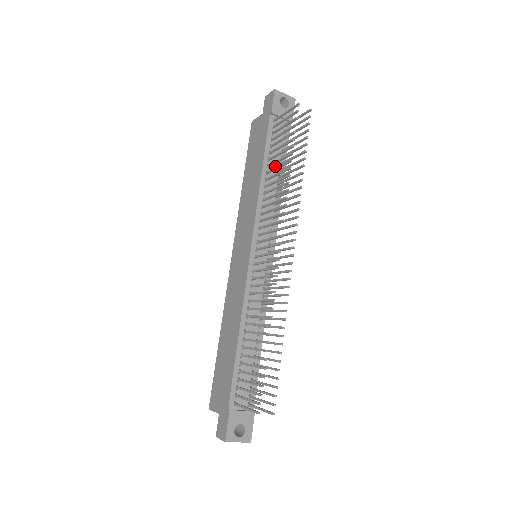
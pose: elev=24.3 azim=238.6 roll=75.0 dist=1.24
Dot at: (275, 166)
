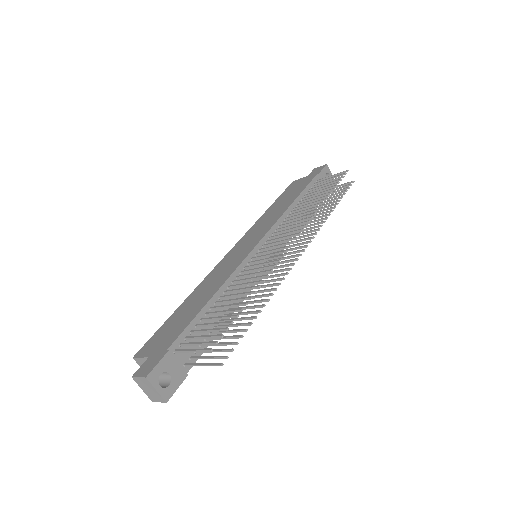
Dot at: occluded
